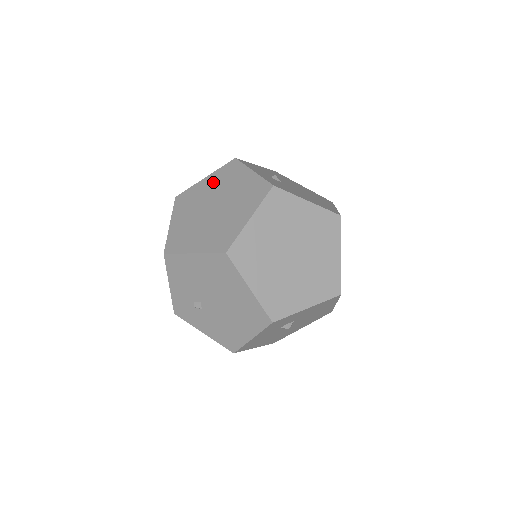
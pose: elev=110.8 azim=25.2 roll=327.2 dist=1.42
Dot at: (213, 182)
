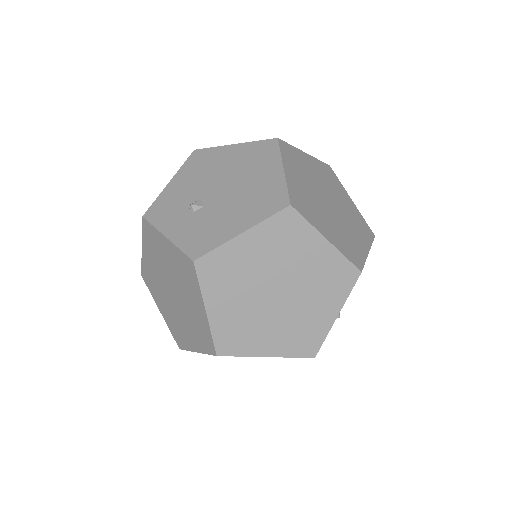
Dot at: (150, 255)
